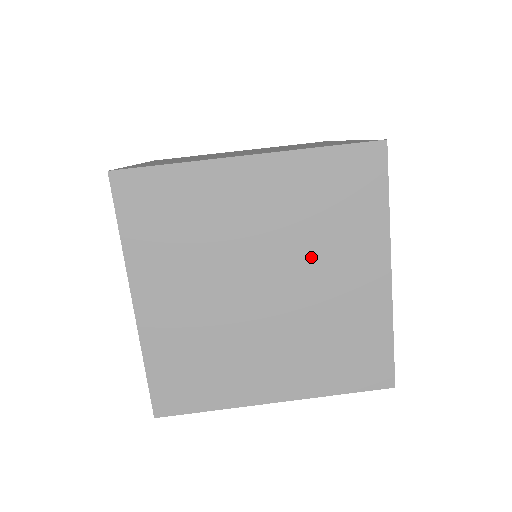
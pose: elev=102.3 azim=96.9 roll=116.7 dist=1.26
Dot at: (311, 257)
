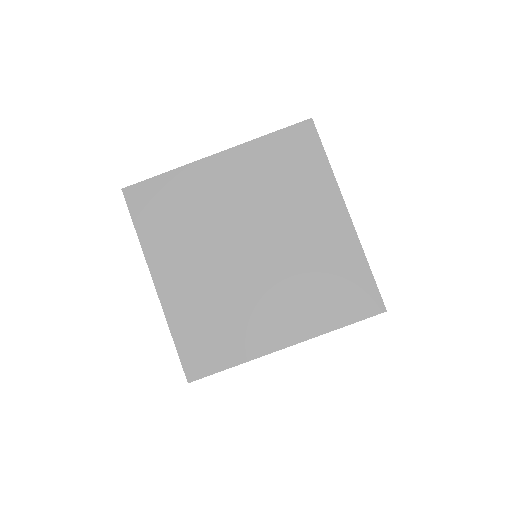
Dot at: (281, 215)
